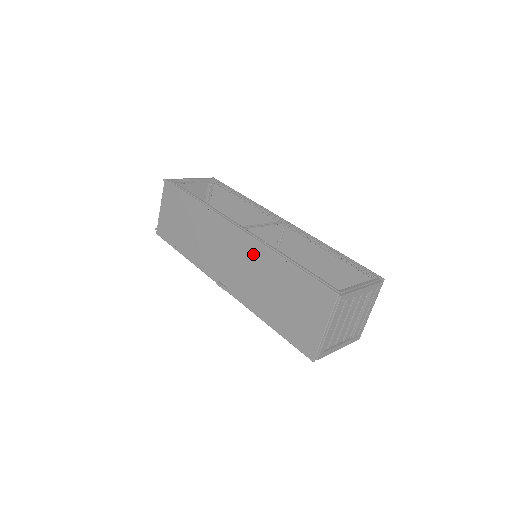
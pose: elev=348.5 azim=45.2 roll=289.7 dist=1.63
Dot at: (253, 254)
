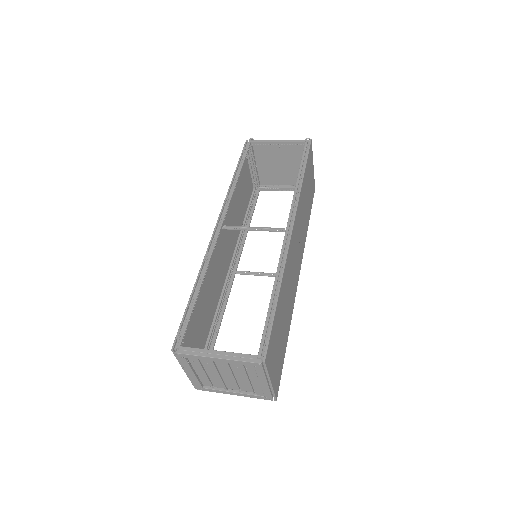
Dot at: occluded
